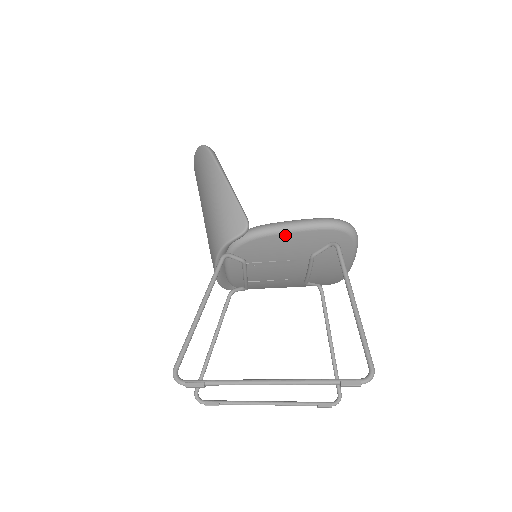
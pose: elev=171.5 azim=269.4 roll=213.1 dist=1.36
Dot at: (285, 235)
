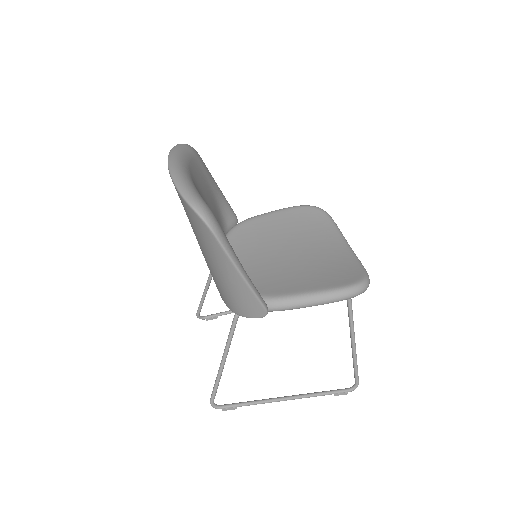
Dot at: occluded
